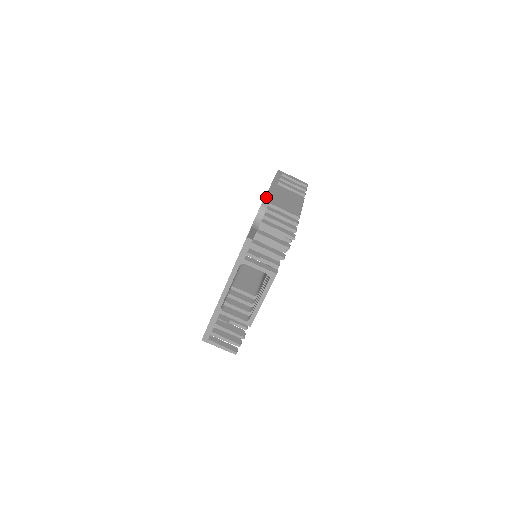
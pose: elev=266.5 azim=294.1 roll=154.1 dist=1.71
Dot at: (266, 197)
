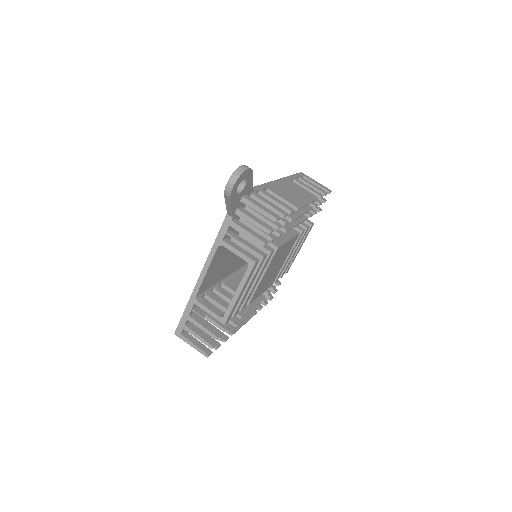
Dot at: (266, 183)
